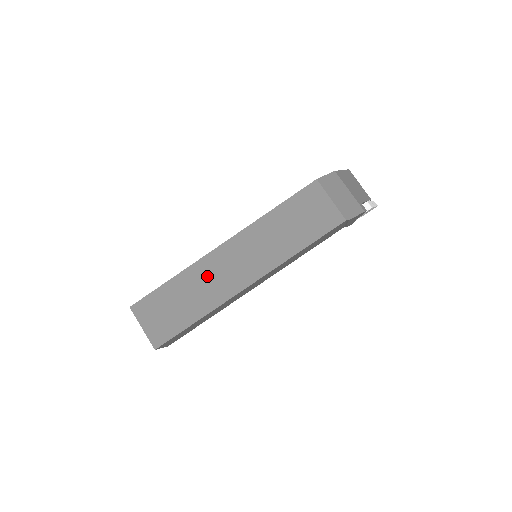
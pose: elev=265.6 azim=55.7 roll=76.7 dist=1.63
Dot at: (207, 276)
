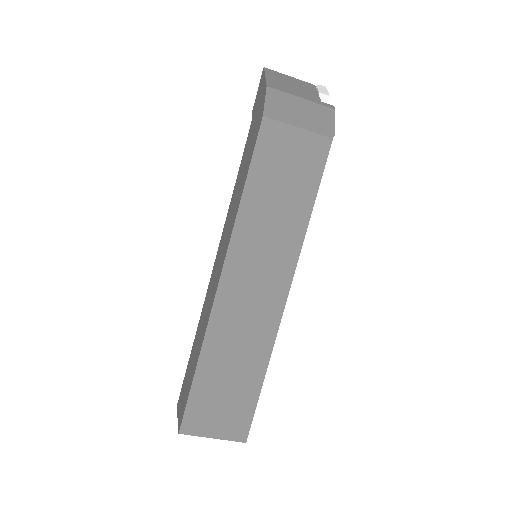
Dot at: (234, 329)
